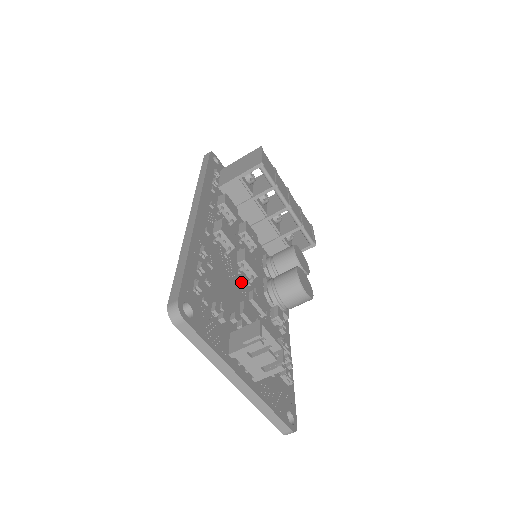
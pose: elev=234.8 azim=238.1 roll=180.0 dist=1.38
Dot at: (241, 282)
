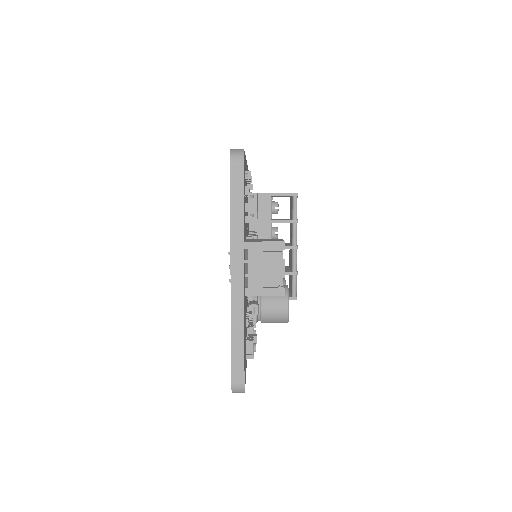
Dot at: occluded
